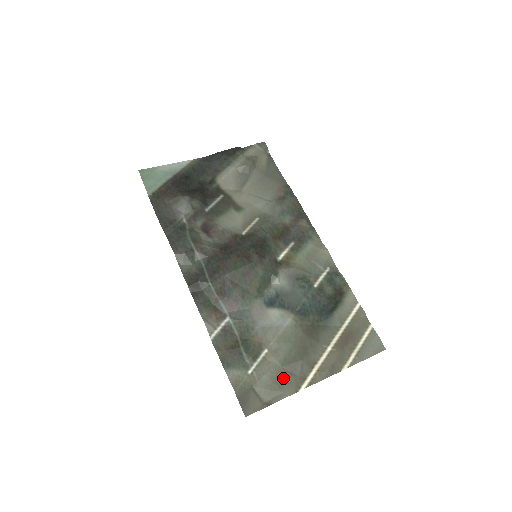
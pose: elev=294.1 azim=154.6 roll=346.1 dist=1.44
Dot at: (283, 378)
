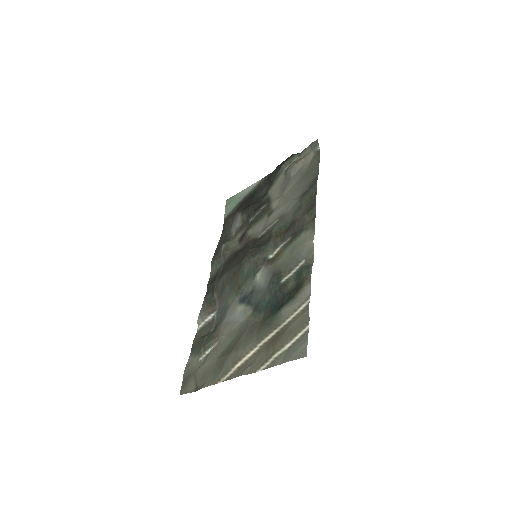
Dot at: (214, 369)
